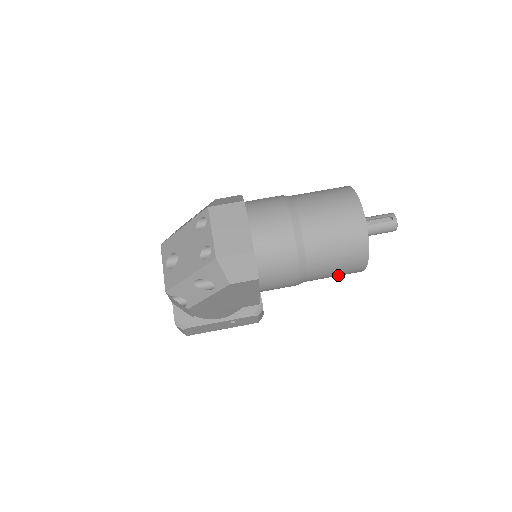
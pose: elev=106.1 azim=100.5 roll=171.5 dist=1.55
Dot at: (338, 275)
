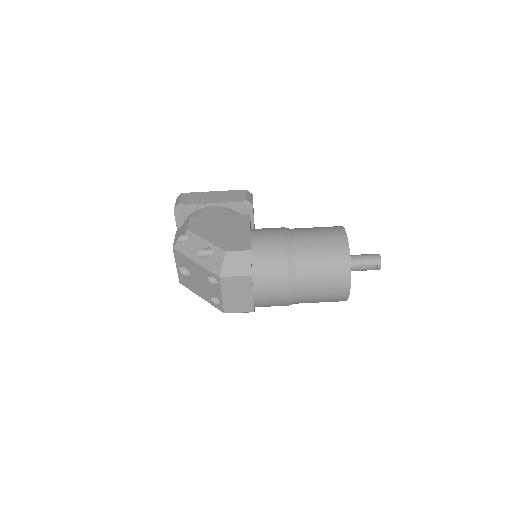
Dot at: occluded
